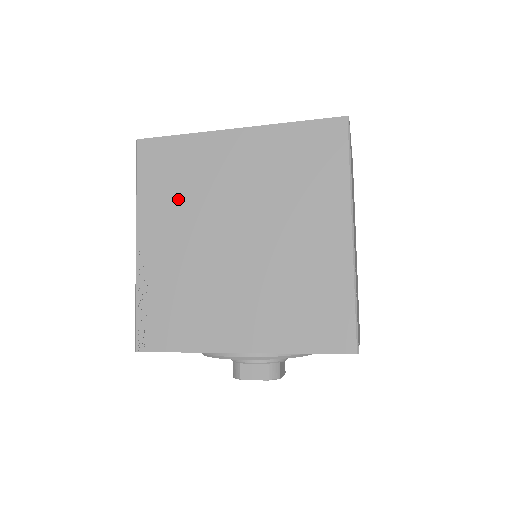
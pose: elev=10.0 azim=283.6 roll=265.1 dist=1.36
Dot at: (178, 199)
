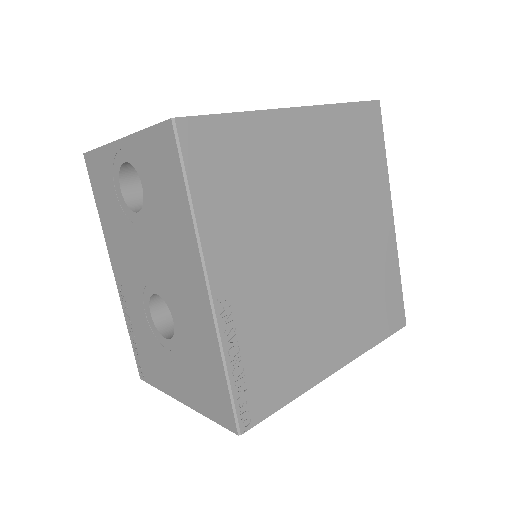
Dot at: (251, 210)
